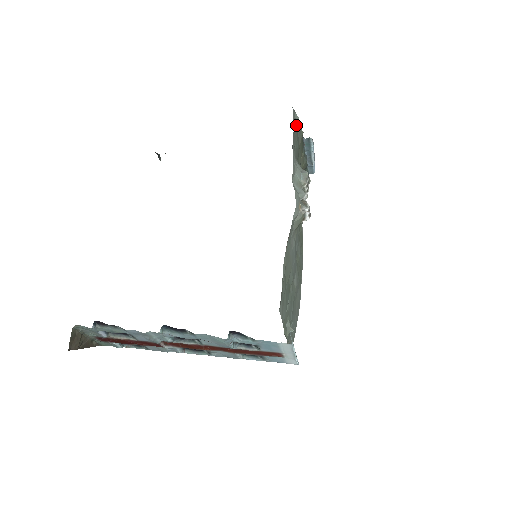
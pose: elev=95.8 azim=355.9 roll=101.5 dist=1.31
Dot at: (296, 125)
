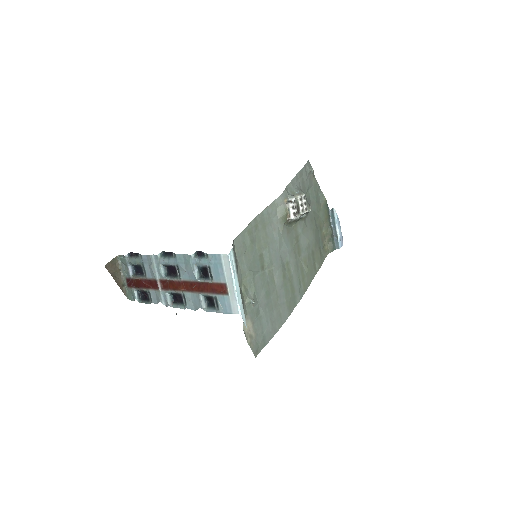
Dot at: (316, 184)
